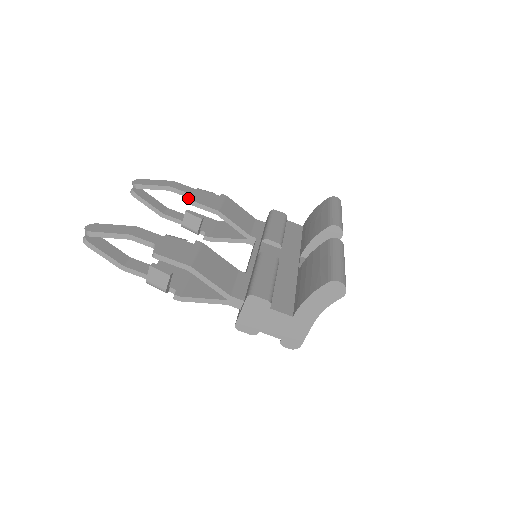
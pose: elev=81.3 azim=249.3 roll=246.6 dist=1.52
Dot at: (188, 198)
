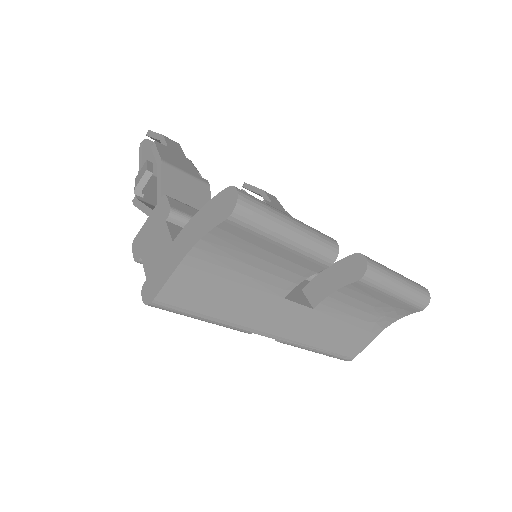
Dot at: occluded
